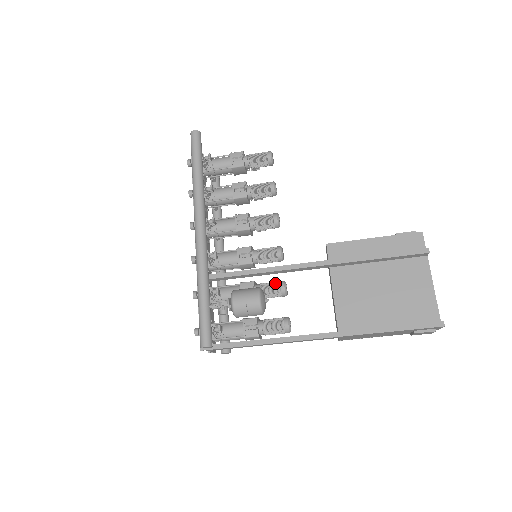
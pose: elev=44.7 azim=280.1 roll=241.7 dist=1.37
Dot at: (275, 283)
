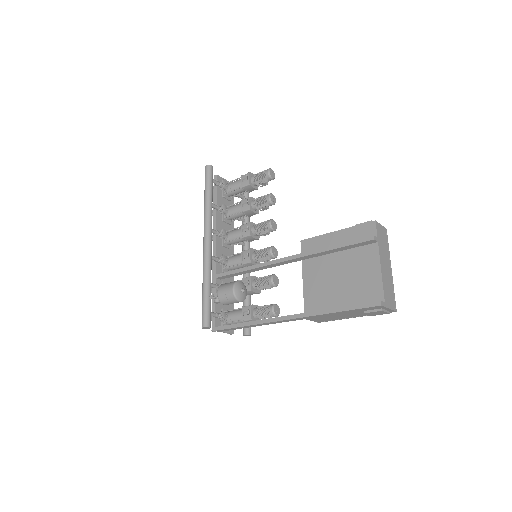
Dot at: (266, 277)
